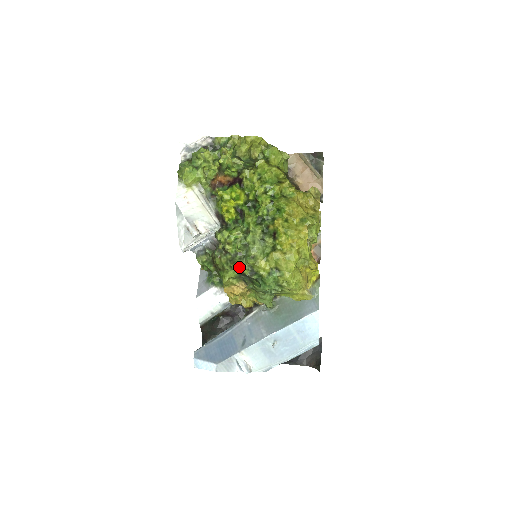
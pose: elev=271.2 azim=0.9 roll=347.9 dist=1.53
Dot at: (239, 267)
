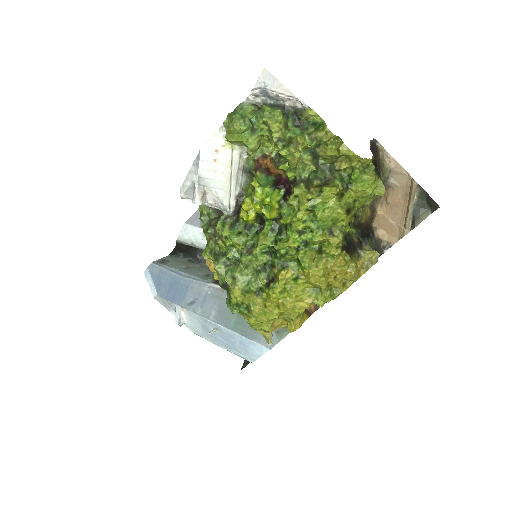
Dot at: (216, 270)
